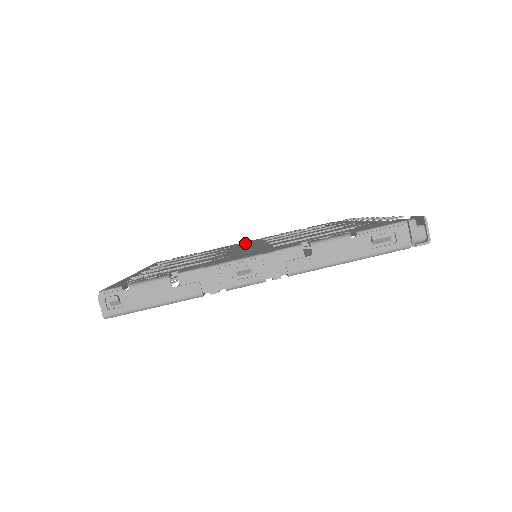
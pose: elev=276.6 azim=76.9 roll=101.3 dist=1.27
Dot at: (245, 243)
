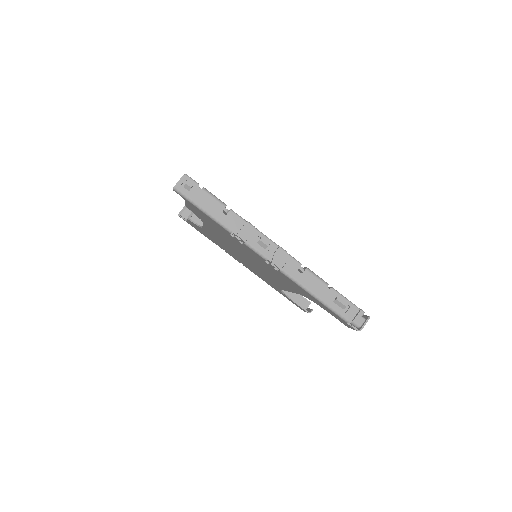
Dot at: occluded
